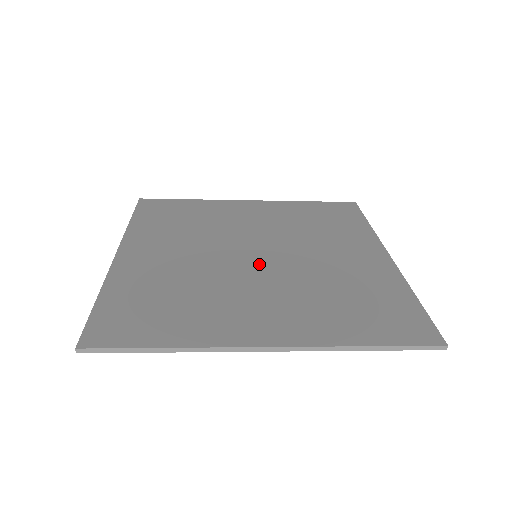
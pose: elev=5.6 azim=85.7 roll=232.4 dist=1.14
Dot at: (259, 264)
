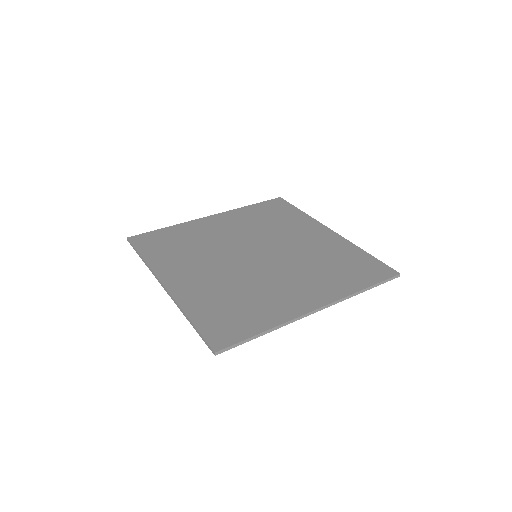
Dot at: (265, 261)
